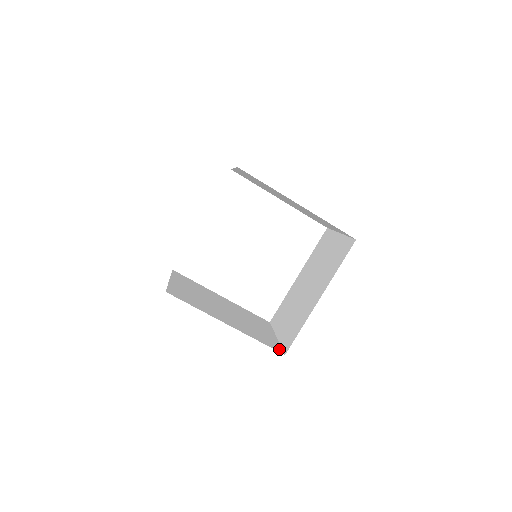
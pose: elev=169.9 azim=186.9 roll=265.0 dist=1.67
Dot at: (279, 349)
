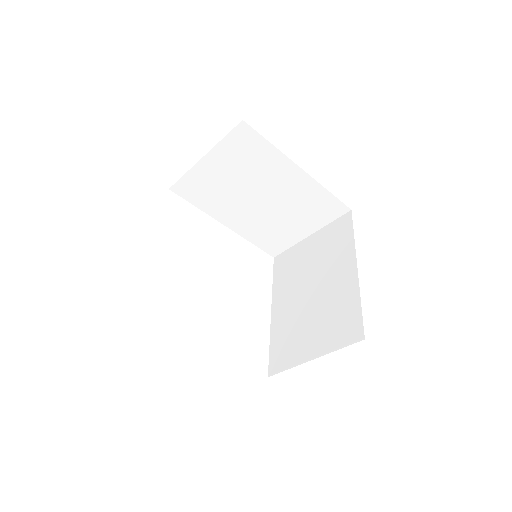
Dot at: occluded
